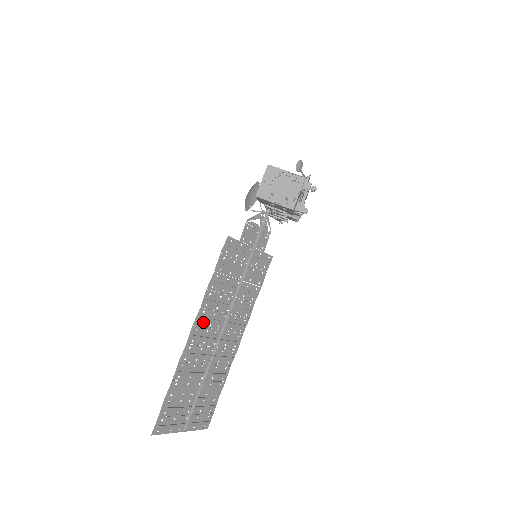
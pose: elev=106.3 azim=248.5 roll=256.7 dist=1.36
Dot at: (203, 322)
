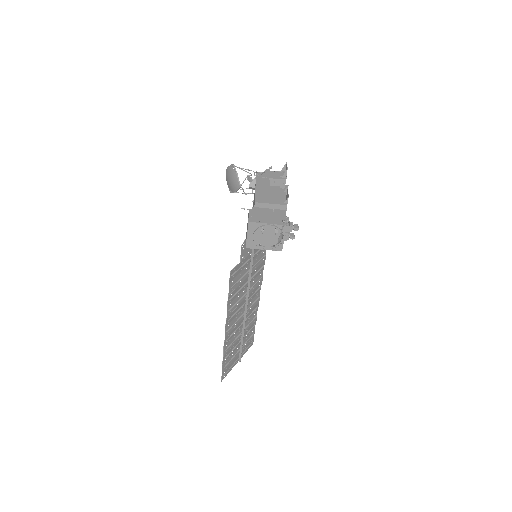
Dot at: (231, 319)
